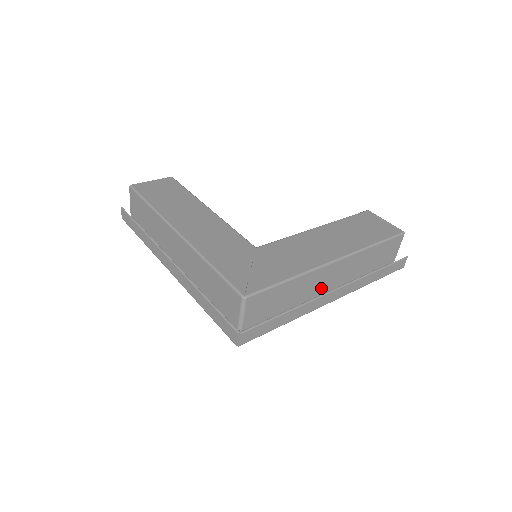
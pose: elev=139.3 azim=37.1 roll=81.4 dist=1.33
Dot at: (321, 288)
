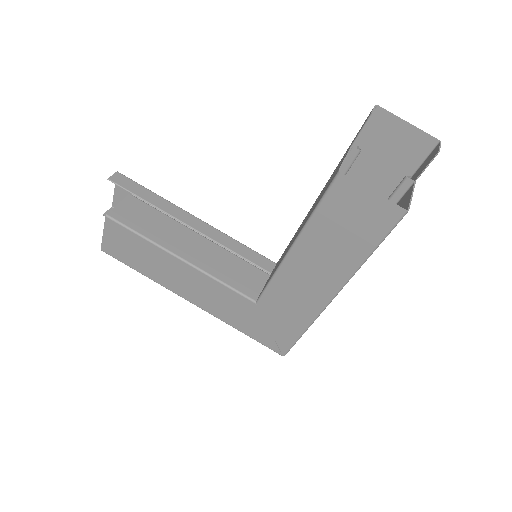
Dot at: occluded
